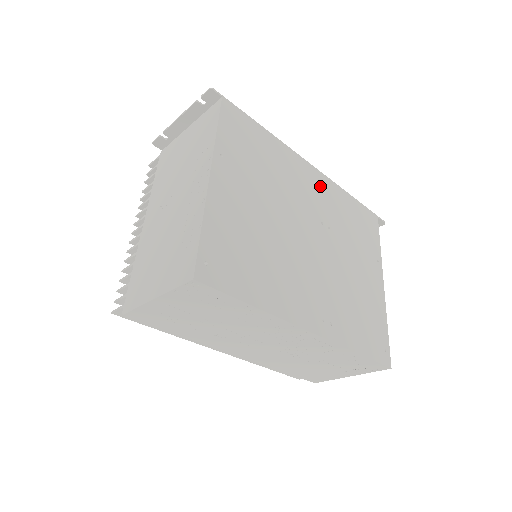
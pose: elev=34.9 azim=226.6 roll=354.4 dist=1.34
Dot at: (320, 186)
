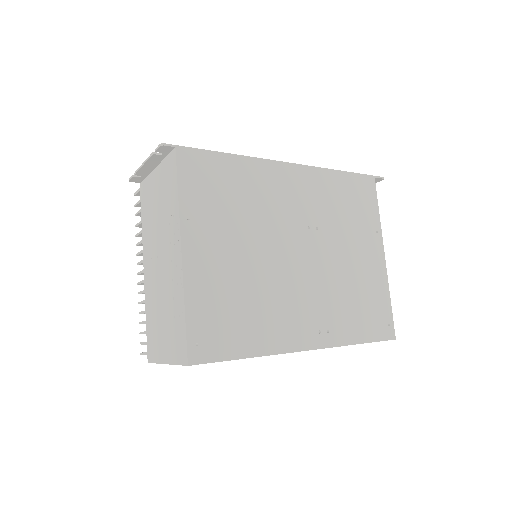
Dot at: (302, 183)
